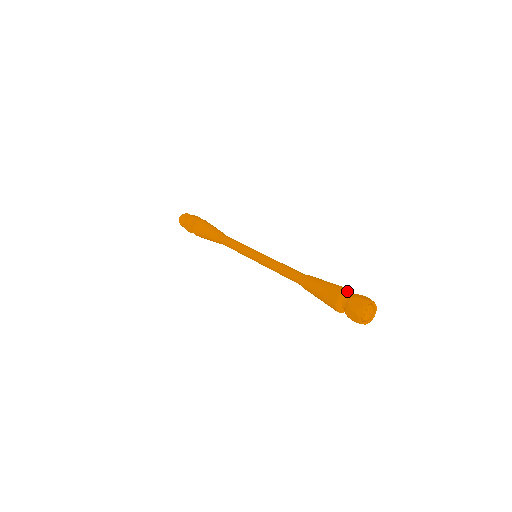
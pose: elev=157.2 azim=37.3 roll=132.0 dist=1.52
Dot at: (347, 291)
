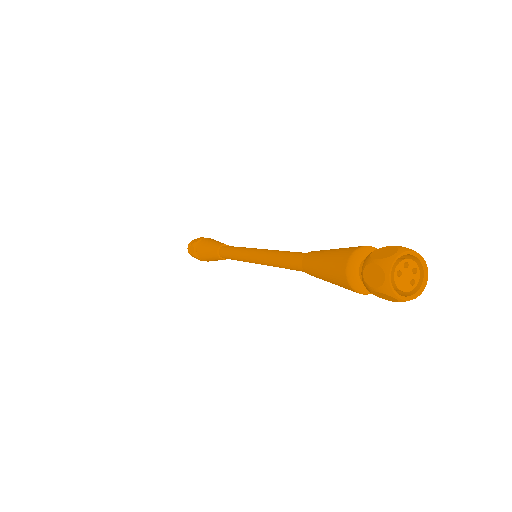
Dot at: (374, 248)
